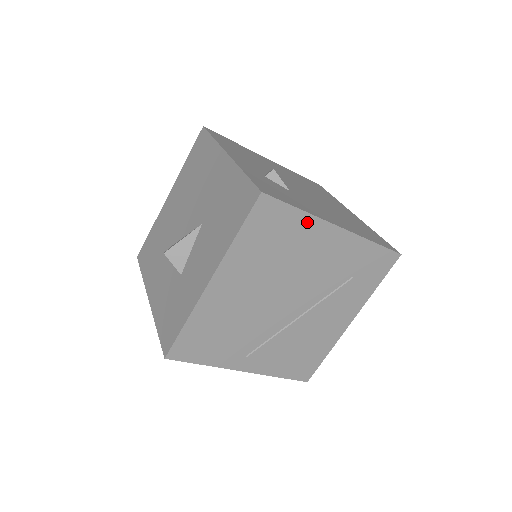
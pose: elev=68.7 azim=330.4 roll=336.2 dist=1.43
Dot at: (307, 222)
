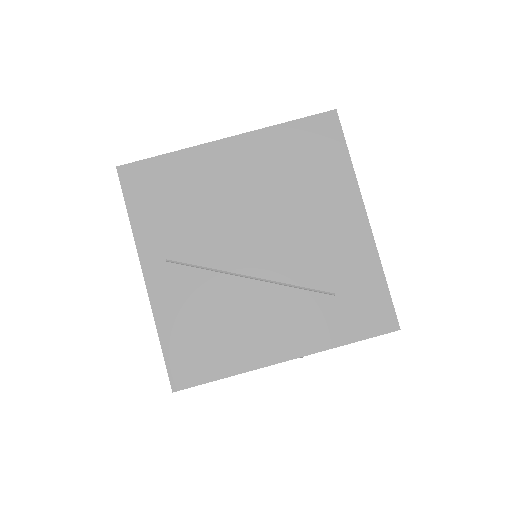
Dot at: (346, 178)
